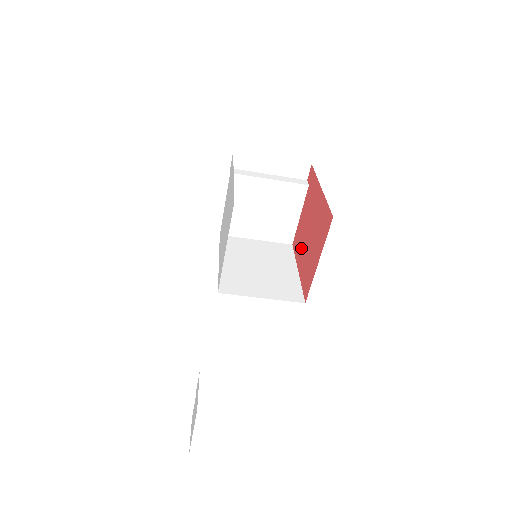
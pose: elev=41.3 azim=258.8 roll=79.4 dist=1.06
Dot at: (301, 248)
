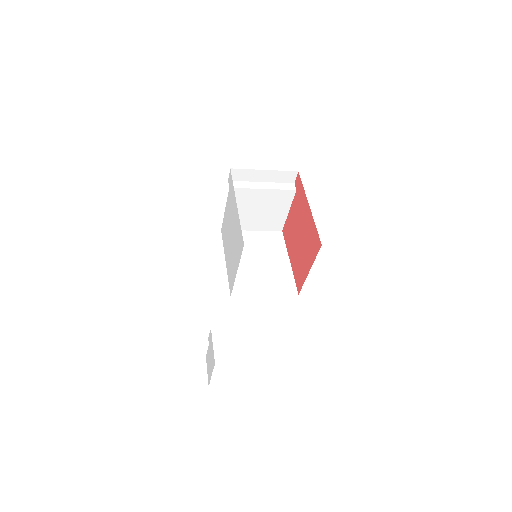
Dot at: (292, 243)
